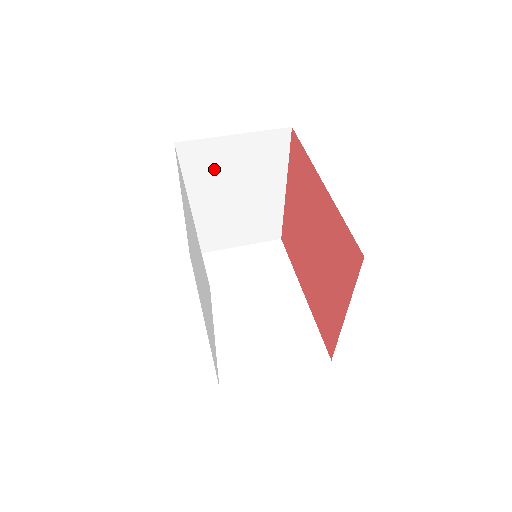
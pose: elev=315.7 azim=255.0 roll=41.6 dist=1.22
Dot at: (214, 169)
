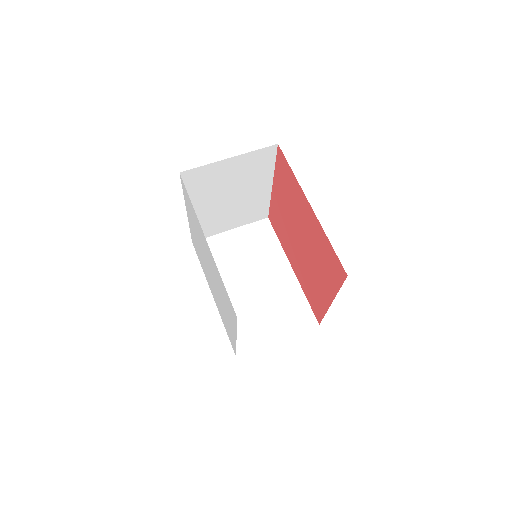
Dot at: (212, 183)
